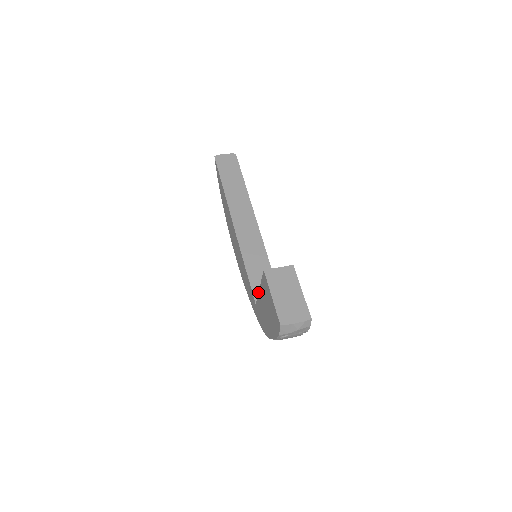
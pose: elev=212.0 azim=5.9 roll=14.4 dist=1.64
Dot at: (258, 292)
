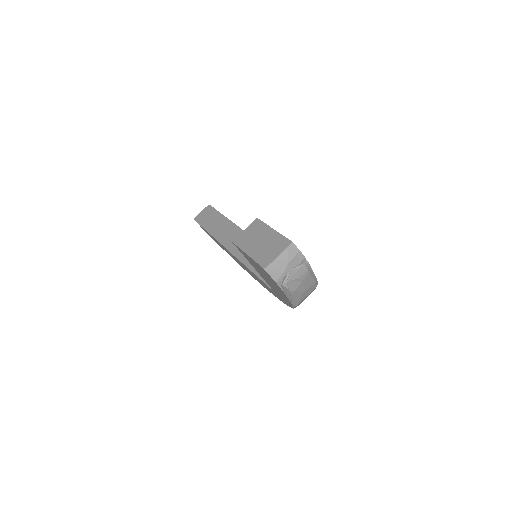
Dot at: occluded
